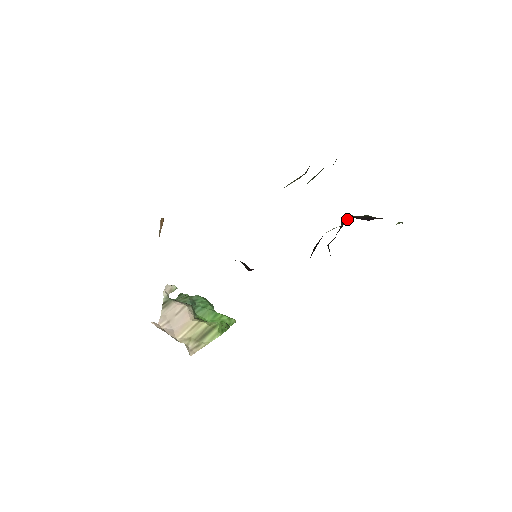
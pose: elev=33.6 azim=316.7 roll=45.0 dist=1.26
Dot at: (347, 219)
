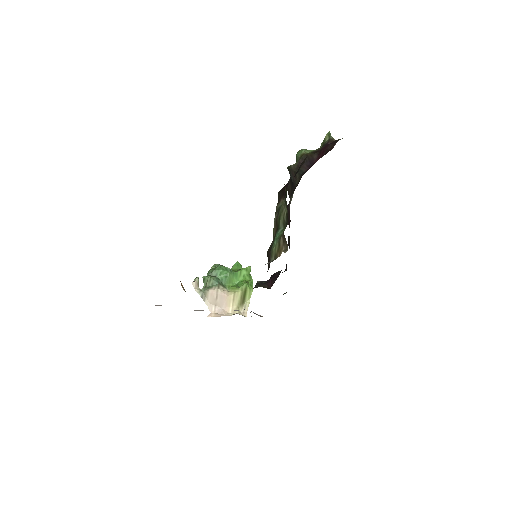
Dot at: occluded
